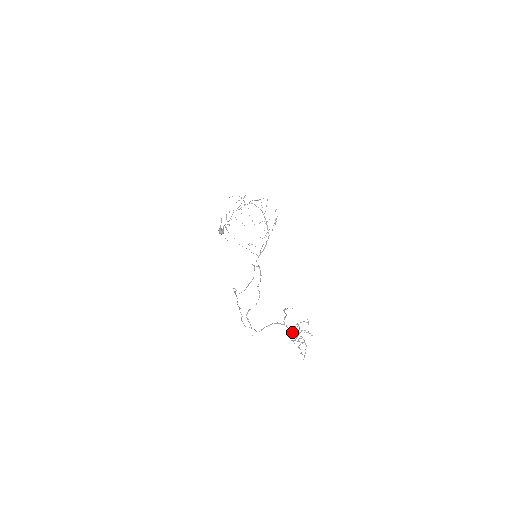
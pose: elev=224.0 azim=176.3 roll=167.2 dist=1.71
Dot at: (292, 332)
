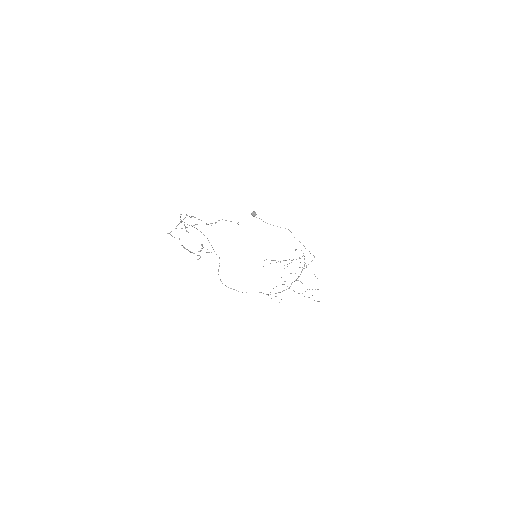
Dot at: occluded
